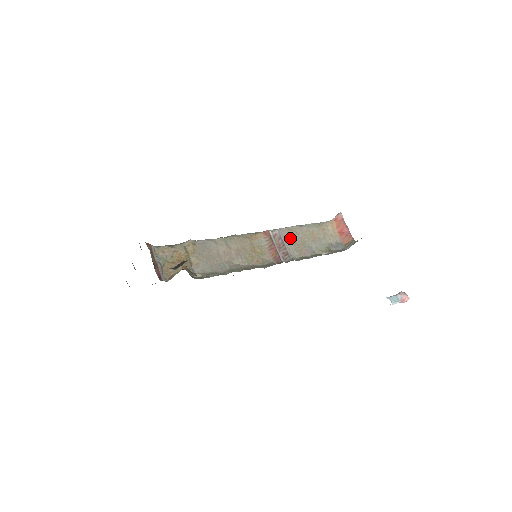
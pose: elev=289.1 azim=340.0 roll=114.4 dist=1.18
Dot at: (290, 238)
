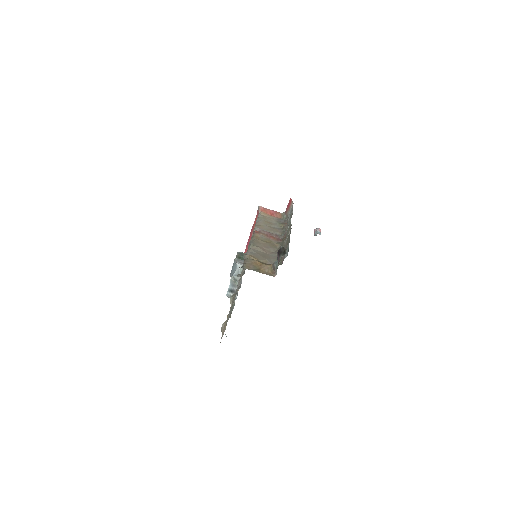
Dot at: (265, 229)
